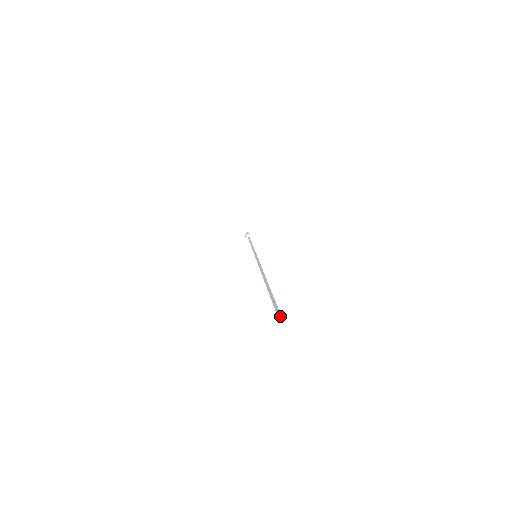
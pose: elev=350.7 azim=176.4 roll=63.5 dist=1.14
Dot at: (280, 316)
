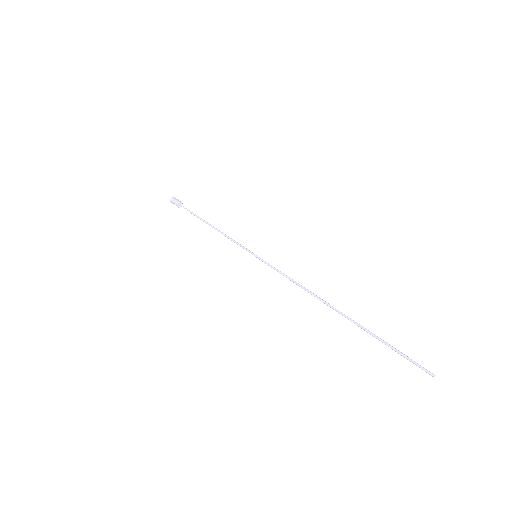
Dot at: occluded
